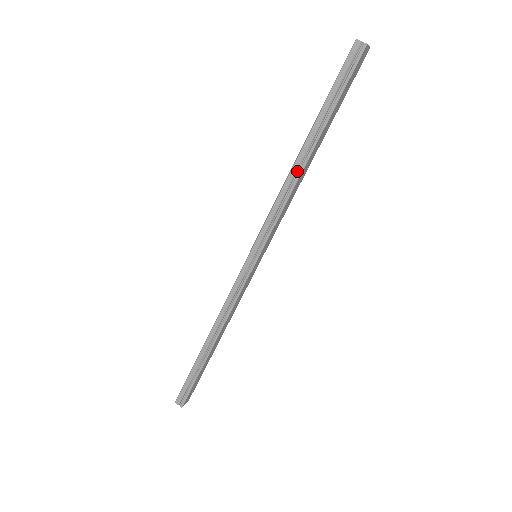
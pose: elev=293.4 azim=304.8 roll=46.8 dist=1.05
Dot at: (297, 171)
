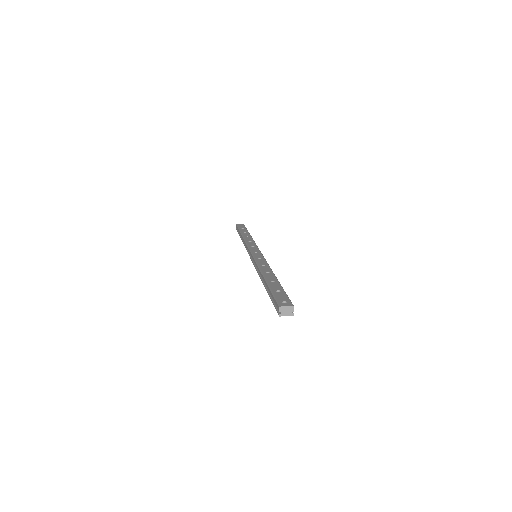
Dot at: occluded
